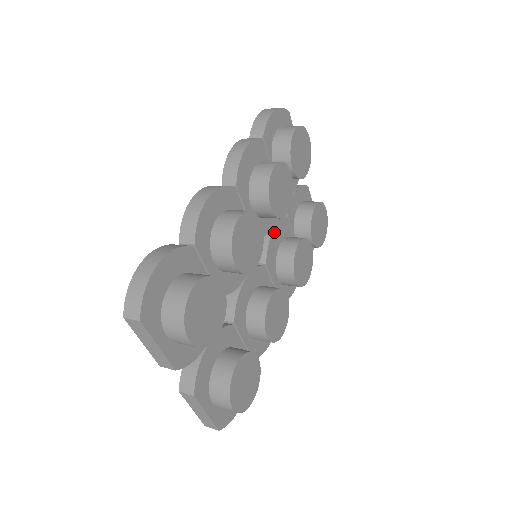
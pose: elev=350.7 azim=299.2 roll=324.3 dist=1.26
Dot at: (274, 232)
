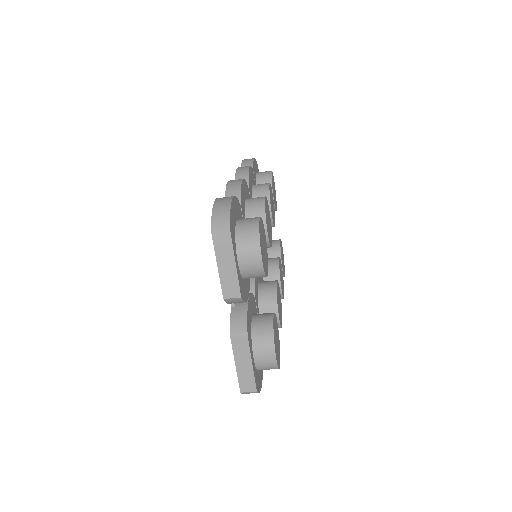
Dot at: occluded
